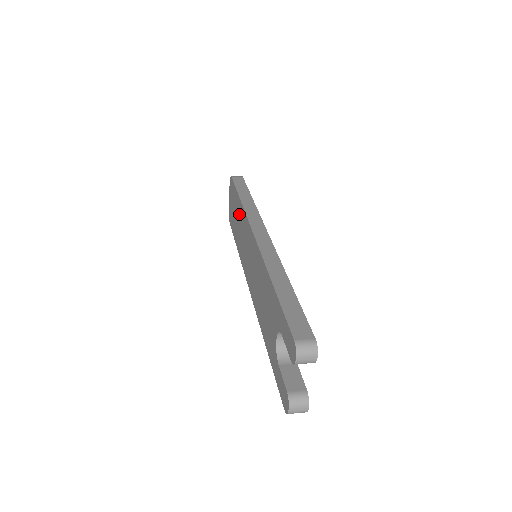
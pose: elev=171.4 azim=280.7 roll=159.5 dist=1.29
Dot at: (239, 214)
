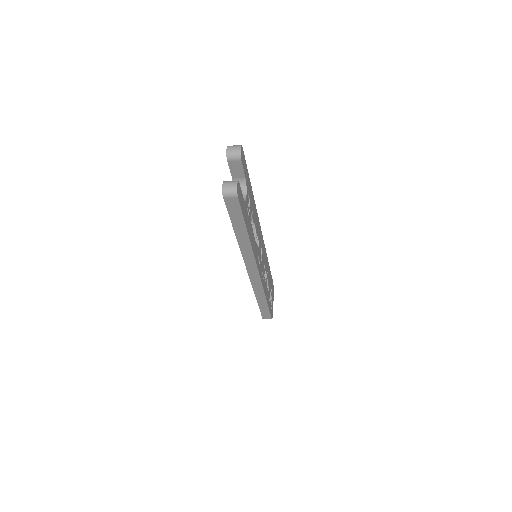
Dot at: occluded
